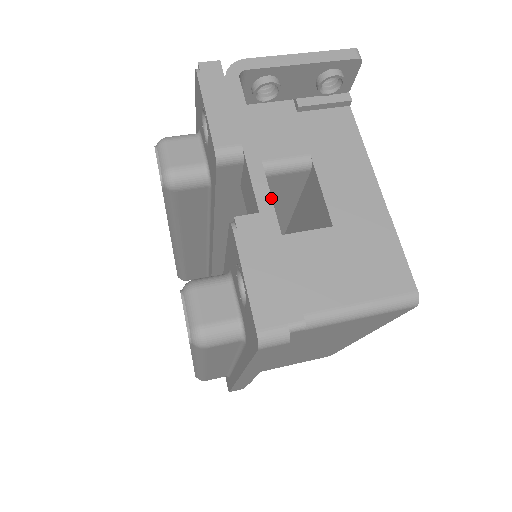
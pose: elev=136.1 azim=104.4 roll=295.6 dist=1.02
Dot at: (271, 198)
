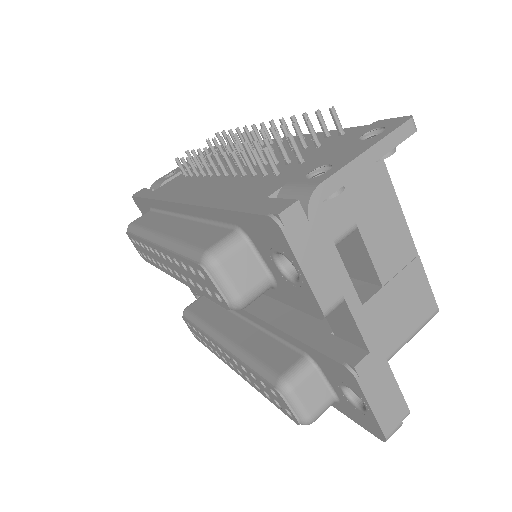
Dot at: (374, 333)
